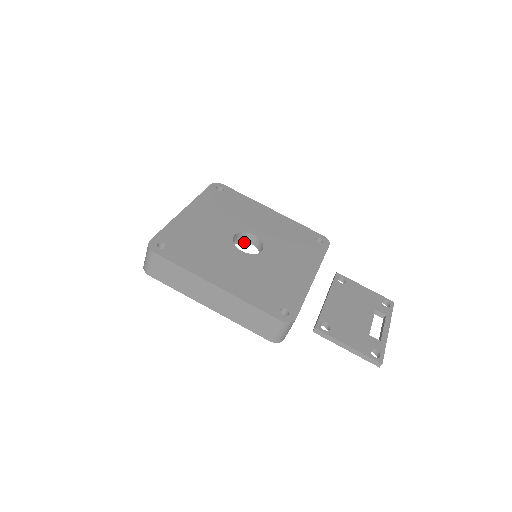
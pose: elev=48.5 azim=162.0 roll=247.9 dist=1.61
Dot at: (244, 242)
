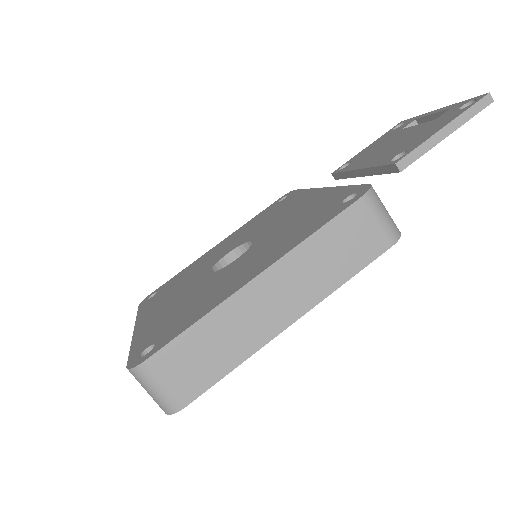
Dot at: occluded
